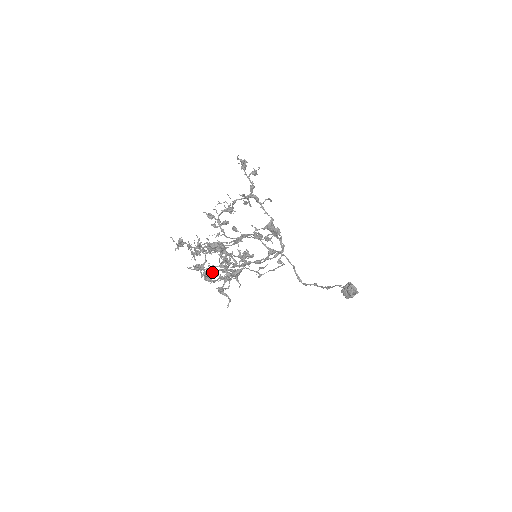
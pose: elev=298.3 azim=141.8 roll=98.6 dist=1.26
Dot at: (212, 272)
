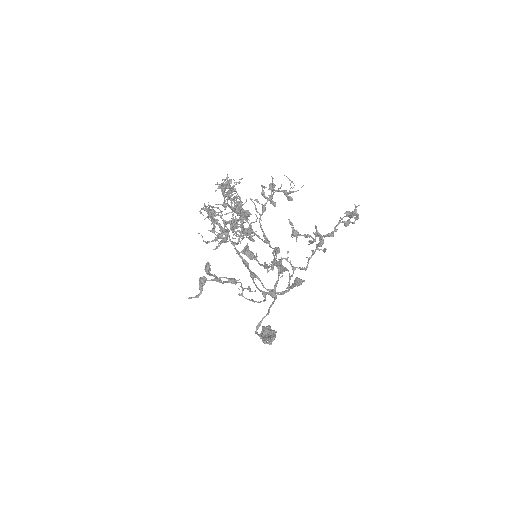
Dot at: (214, 220)
